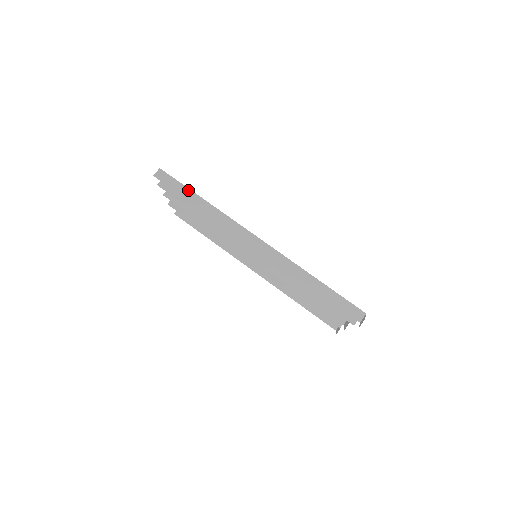
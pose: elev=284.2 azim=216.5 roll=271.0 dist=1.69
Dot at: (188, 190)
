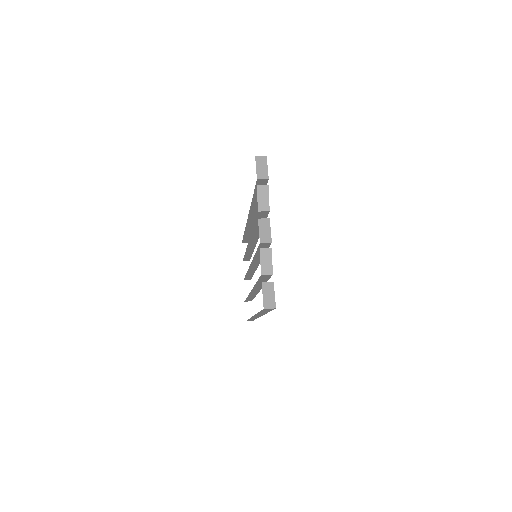
Dot at: occluded
